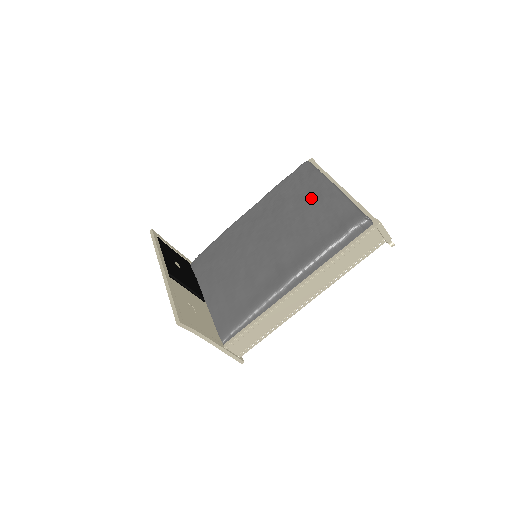
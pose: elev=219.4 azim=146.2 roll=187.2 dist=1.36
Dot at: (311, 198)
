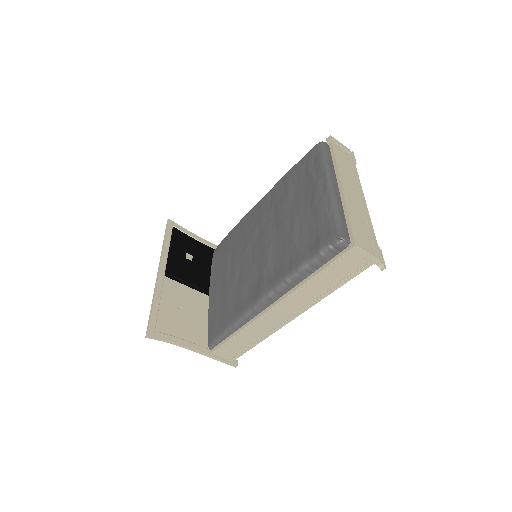
Dot at: (306, 197)
